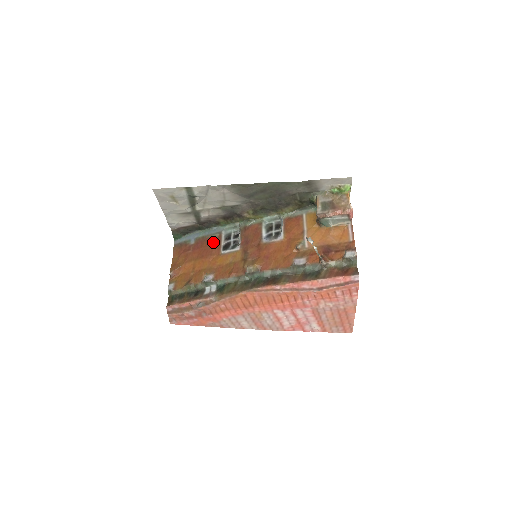
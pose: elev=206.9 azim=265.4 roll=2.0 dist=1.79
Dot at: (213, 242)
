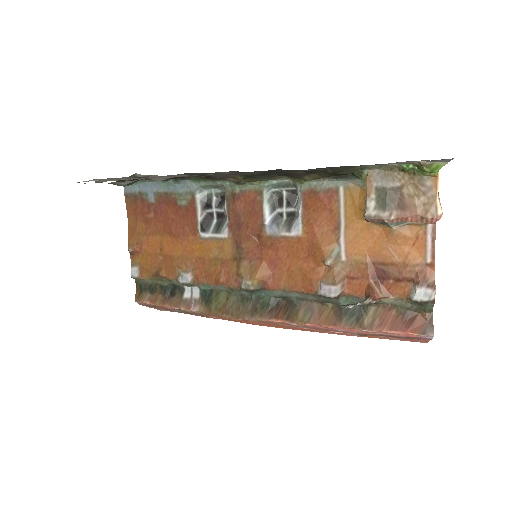
Dot at: (183, 210)
